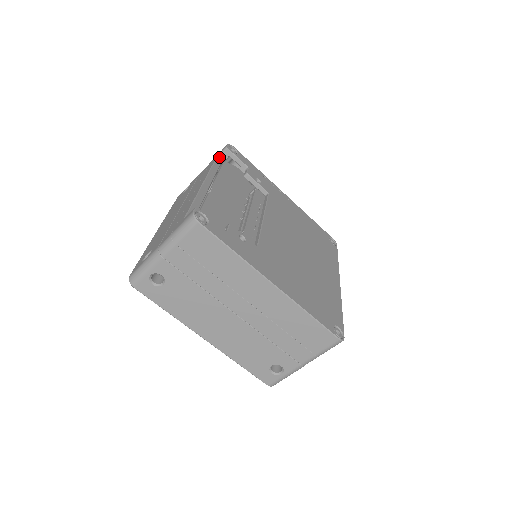
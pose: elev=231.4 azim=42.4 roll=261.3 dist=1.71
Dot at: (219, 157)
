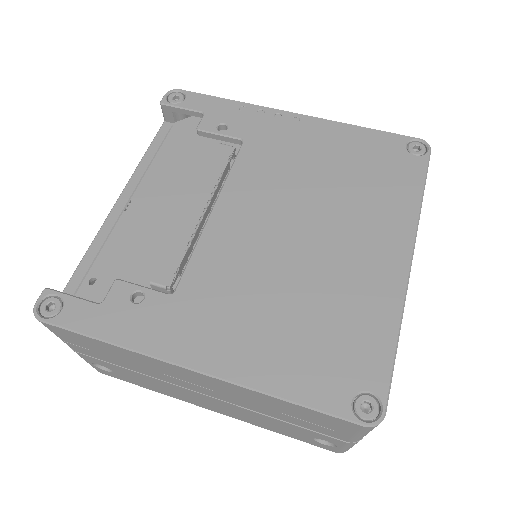
Dot at: (166, 120)
